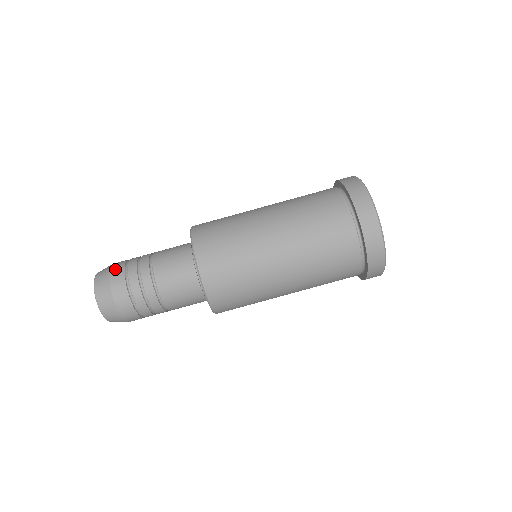
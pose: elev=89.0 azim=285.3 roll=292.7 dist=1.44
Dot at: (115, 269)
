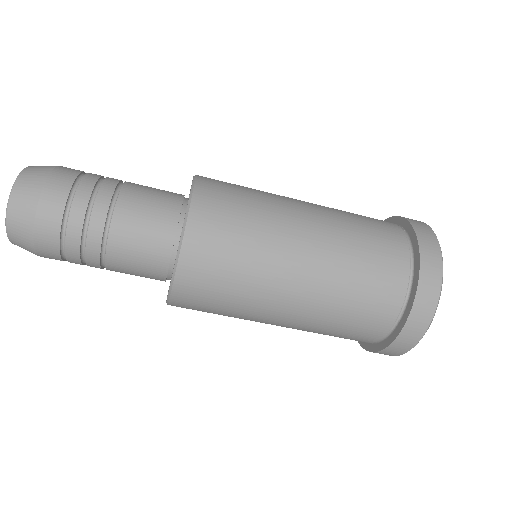
Dot at: (43, 245)
